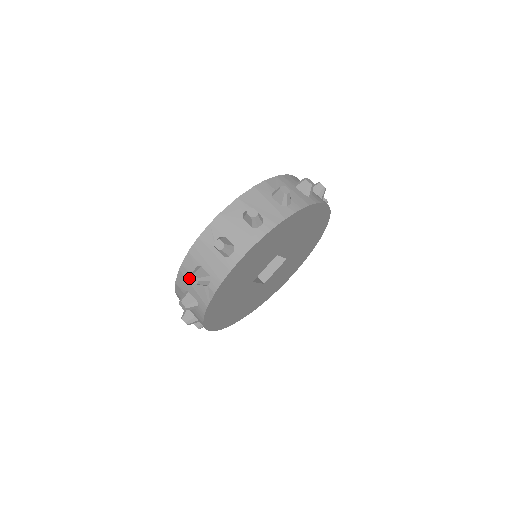
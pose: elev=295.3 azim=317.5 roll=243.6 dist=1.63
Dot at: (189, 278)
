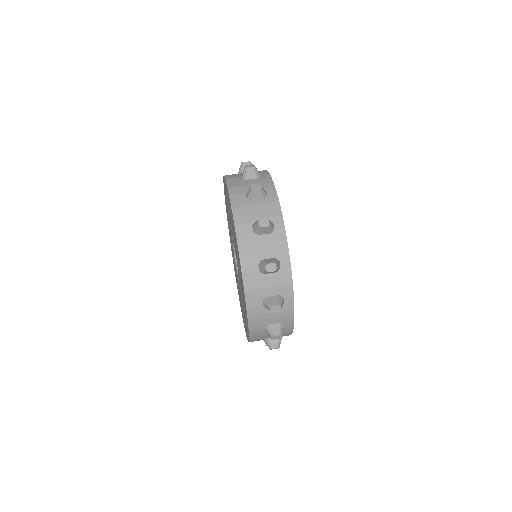
Dot at: (253, 244)
